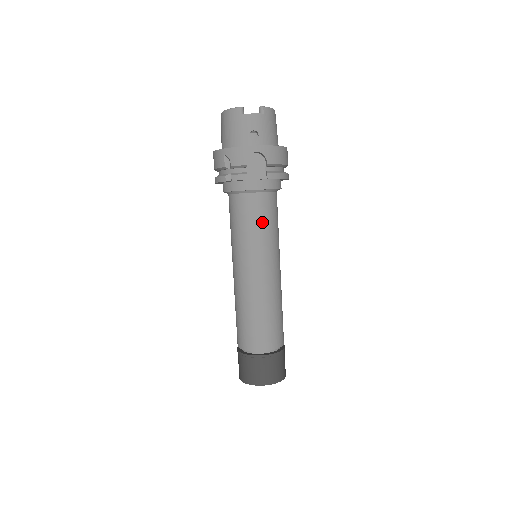
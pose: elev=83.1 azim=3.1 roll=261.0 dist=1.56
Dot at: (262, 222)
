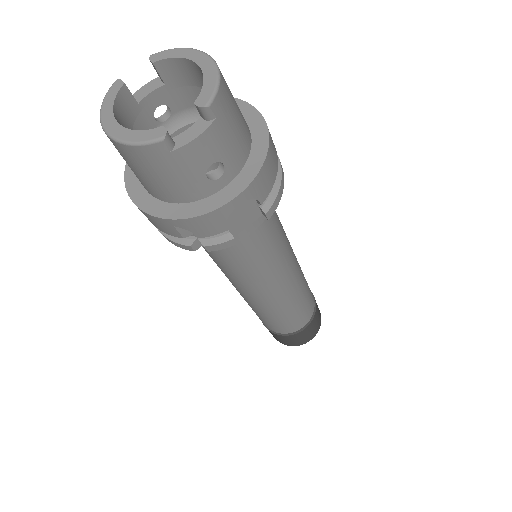
Dot at: (267, 250)
